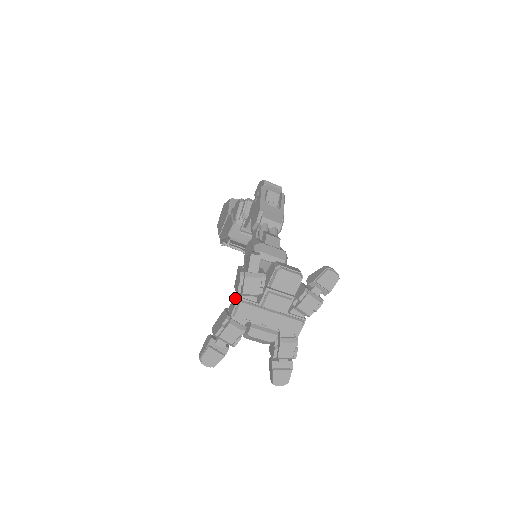
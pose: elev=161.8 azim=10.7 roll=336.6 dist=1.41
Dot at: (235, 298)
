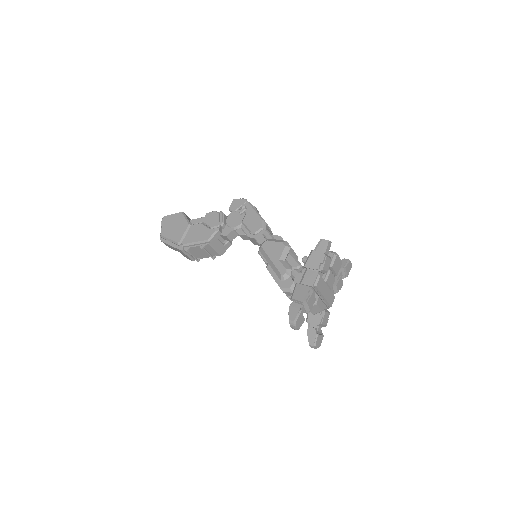
Dot at: (311, 274)
